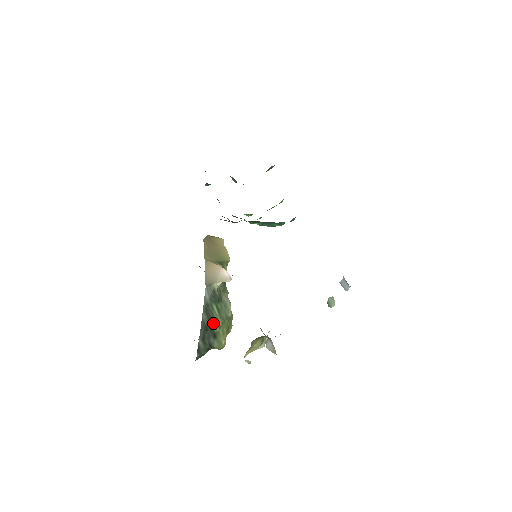
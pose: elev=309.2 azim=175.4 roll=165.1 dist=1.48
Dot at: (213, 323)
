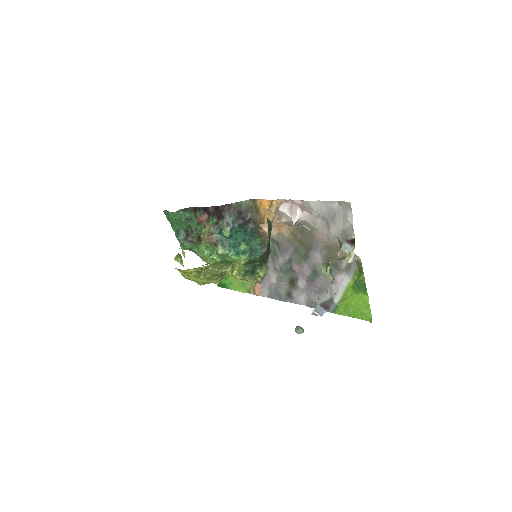
Dot at: occluded
